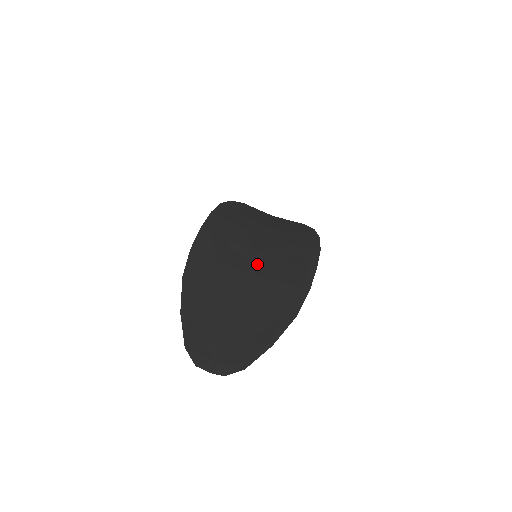
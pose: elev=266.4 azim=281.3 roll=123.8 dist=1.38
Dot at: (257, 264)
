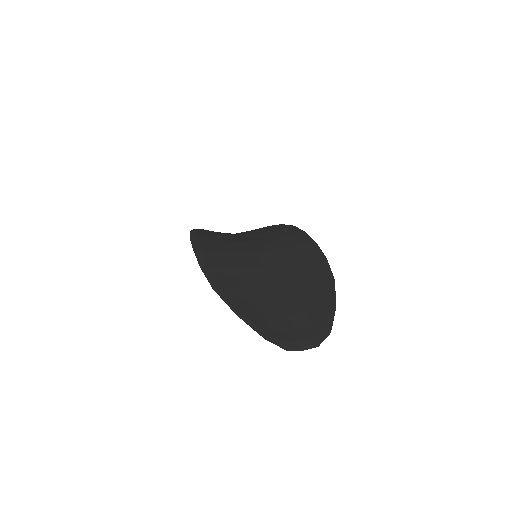
Dot at: (265, 259)
